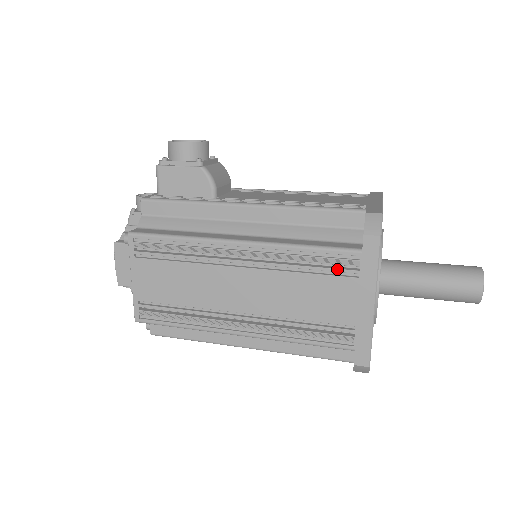
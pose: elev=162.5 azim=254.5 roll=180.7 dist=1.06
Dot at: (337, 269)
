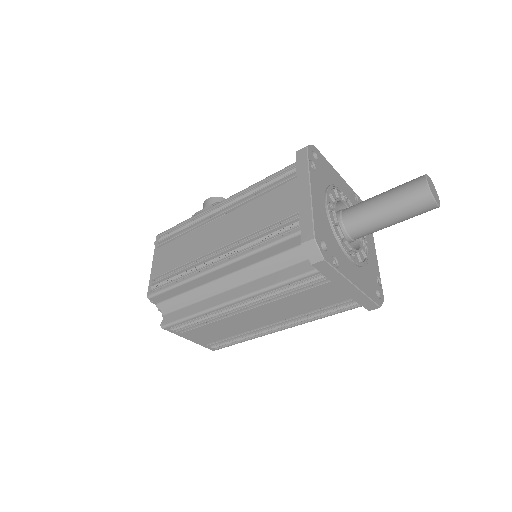
Dot at: (281, 181)
